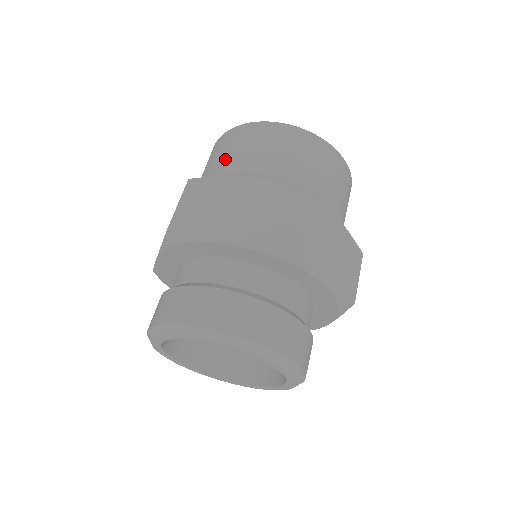
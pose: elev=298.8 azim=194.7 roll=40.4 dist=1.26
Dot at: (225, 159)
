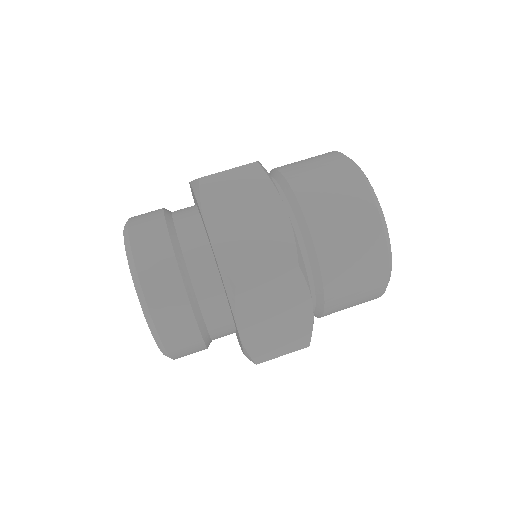
Dot at: occluded
